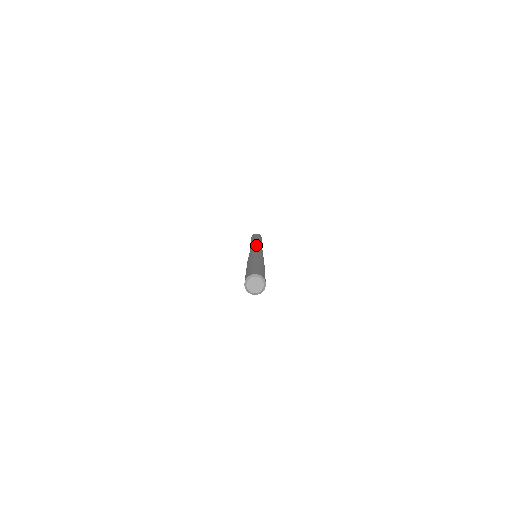
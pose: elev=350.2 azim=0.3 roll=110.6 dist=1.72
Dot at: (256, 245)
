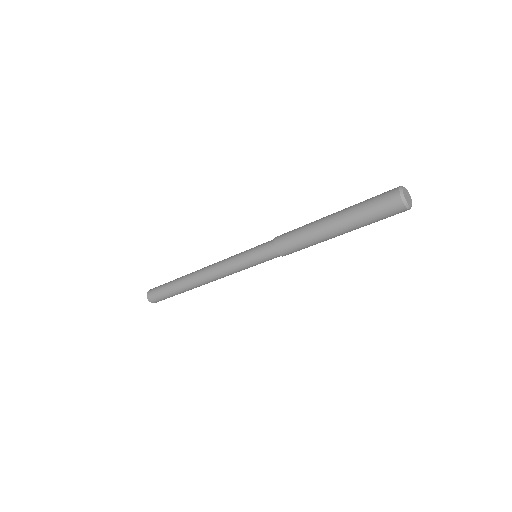
Dot at: occluded
